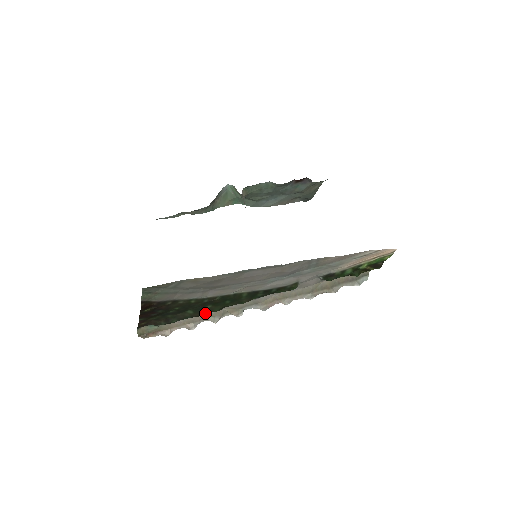
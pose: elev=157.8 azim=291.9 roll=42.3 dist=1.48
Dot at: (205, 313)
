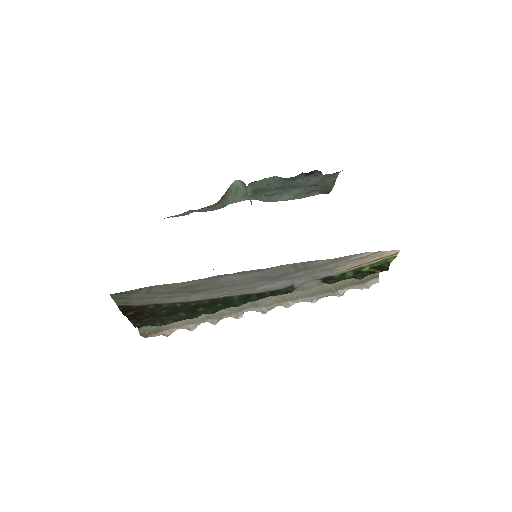
Dot at: (199, 315)
